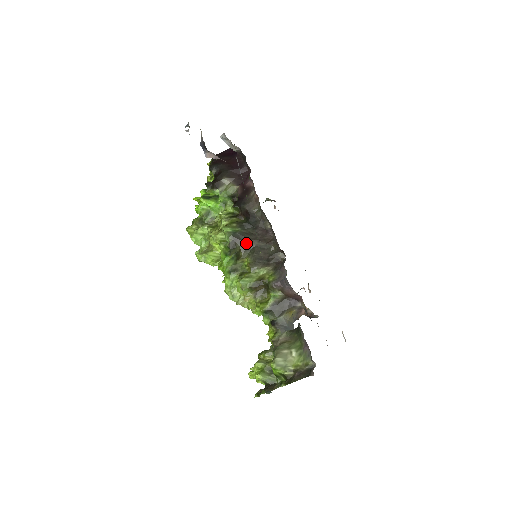
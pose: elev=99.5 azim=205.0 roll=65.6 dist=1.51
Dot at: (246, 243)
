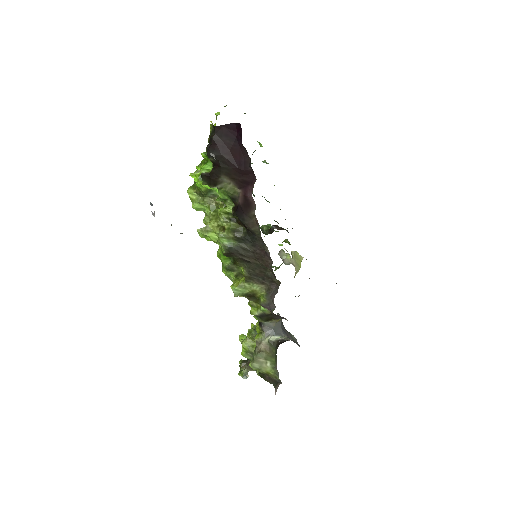
Dot at: (242, 258)
